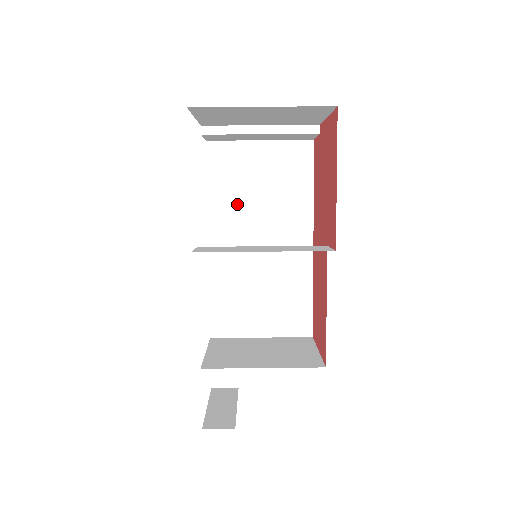
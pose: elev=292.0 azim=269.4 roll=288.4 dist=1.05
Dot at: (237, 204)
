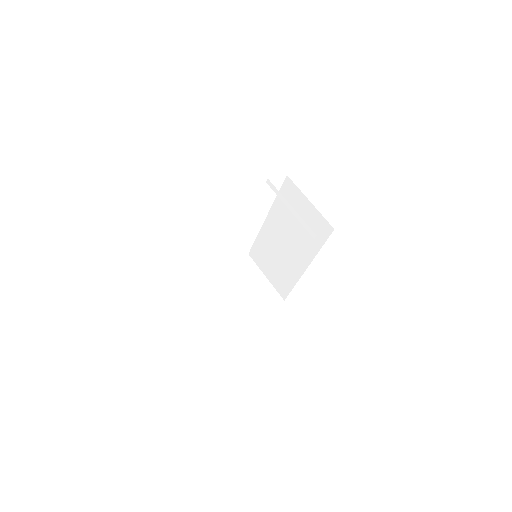
Dot at: (285, 217)
